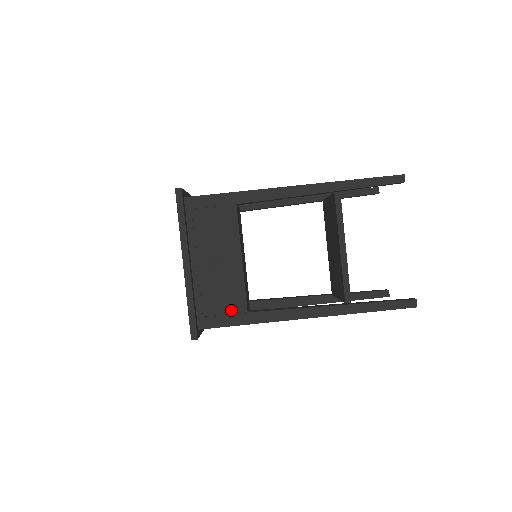
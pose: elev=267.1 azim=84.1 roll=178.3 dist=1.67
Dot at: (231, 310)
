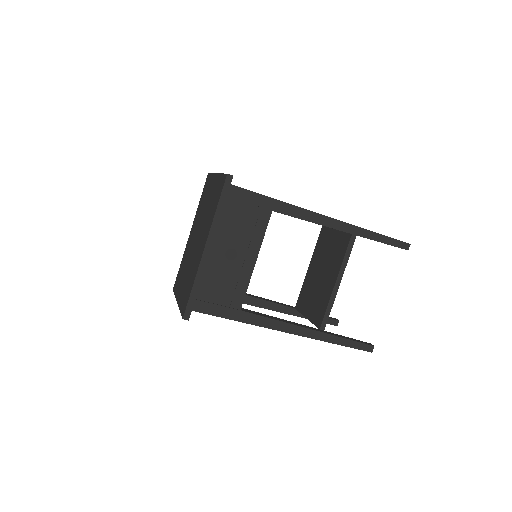
Dot at: (227, 303)
